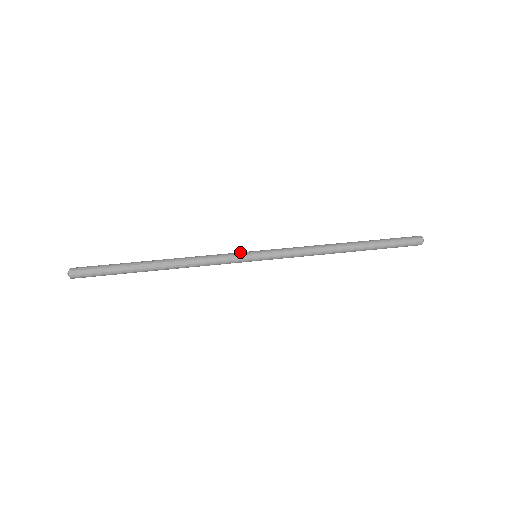
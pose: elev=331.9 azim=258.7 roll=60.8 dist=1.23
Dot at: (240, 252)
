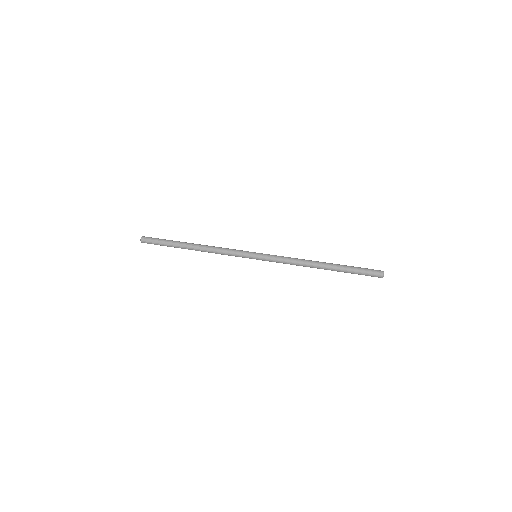
Dot at: (245, 252)
